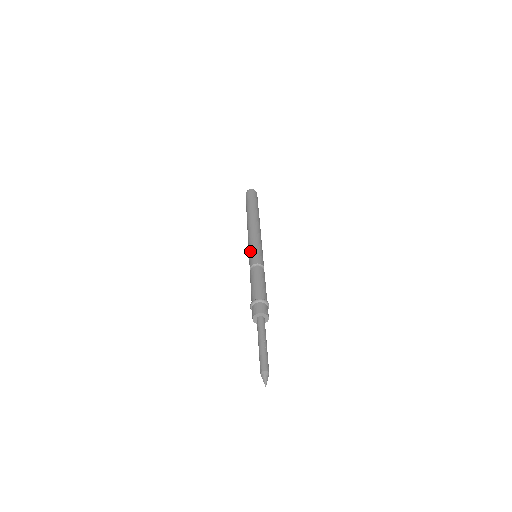
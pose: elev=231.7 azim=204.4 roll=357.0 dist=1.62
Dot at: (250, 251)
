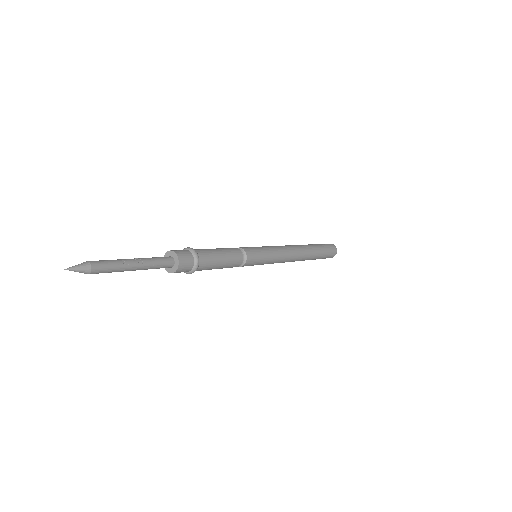
Dot at: occluded
